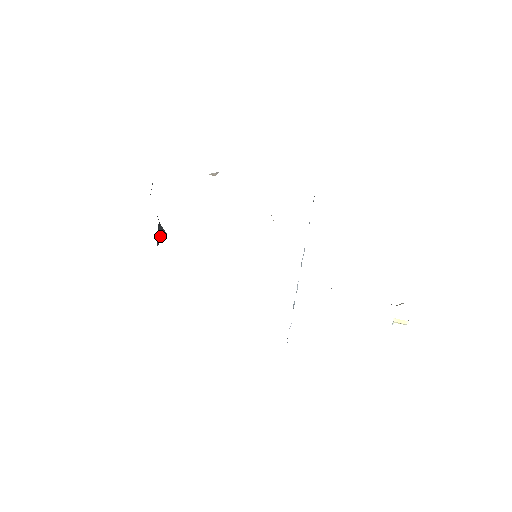
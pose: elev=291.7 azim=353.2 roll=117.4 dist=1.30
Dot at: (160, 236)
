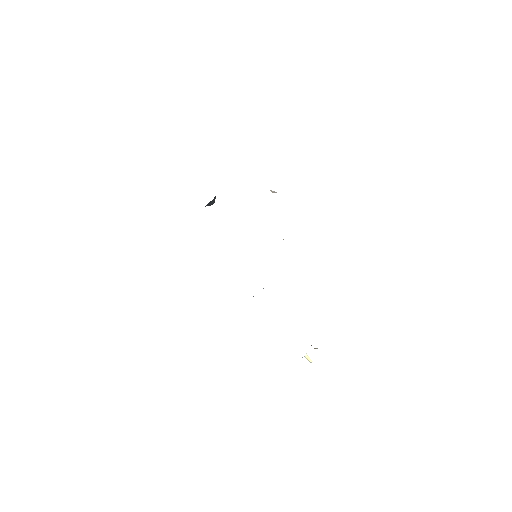
Dot at: (210, 203)
